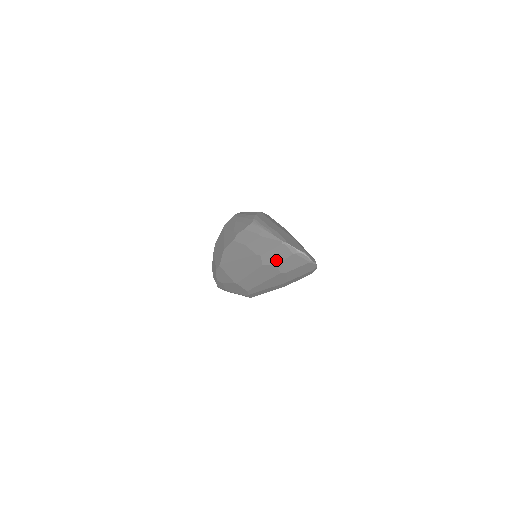
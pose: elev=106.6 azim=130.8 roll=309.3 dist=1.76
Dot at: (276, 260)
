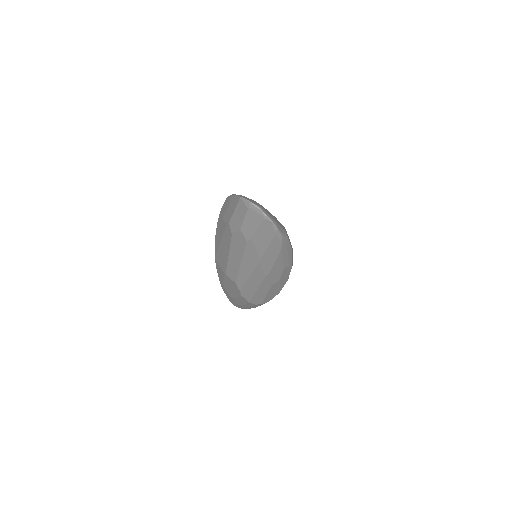
Dot at: (239, 223)
